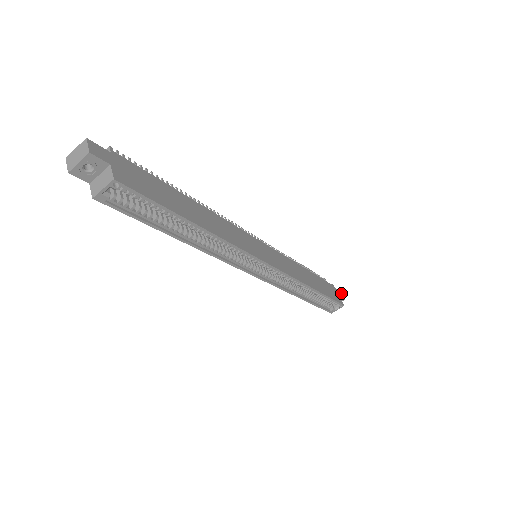
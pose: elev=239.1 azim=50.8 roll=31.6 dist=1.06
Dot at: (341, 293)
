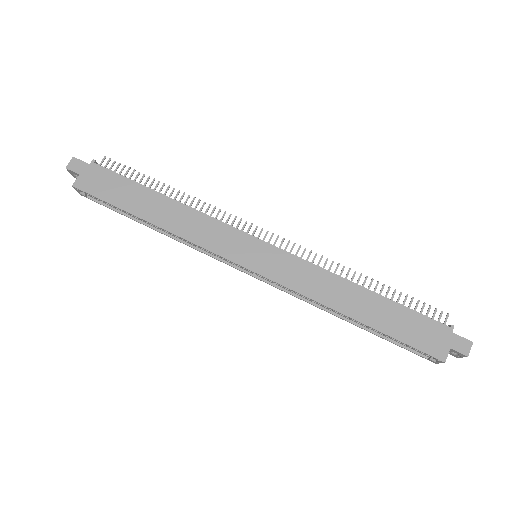
Dot at: (471, 345)
